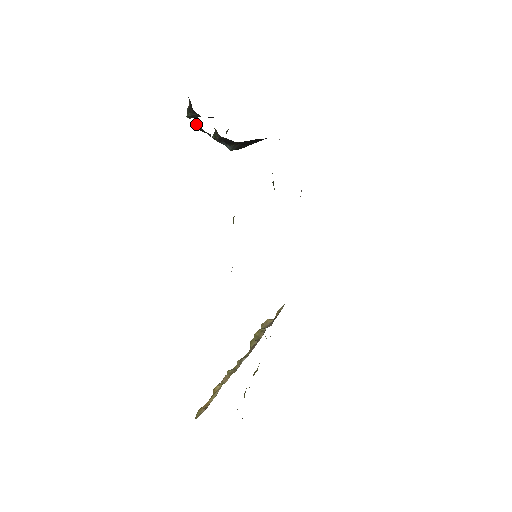
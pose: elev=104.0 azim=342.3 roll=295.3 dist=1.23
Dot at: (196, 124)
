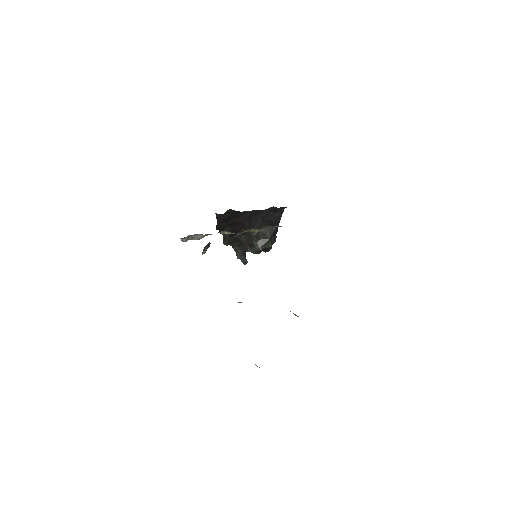
Dot at: (223, 240)
